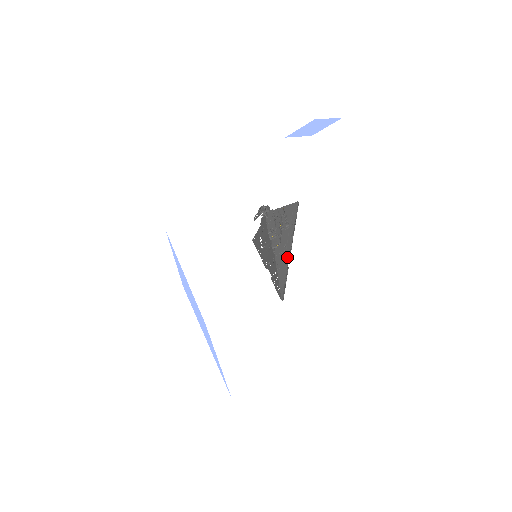
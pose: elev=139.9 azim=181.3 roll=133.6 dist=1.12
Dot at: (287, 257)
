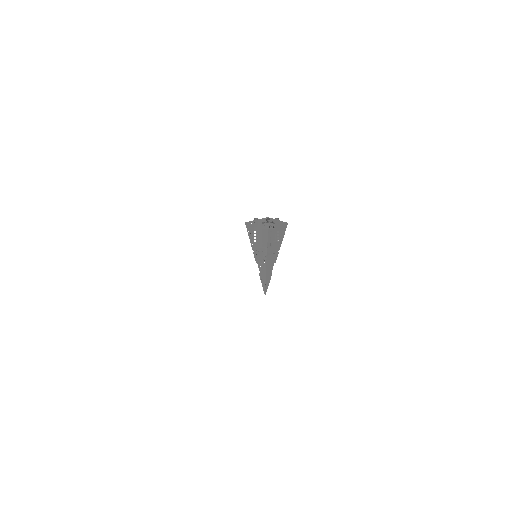
Dot at: occluded
